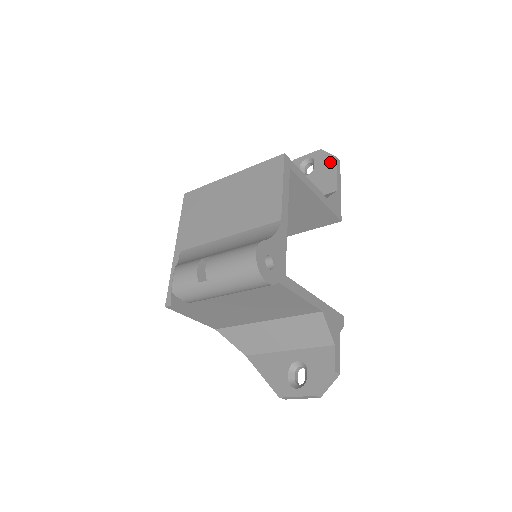
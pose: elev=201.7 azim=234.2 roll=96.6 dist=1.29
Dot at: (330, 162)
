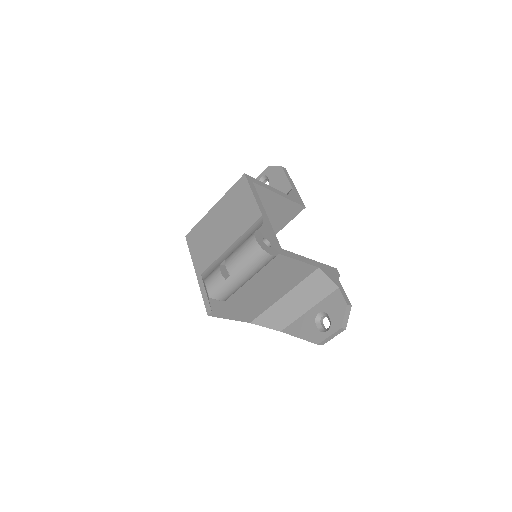
Dot at: (279, 172)
